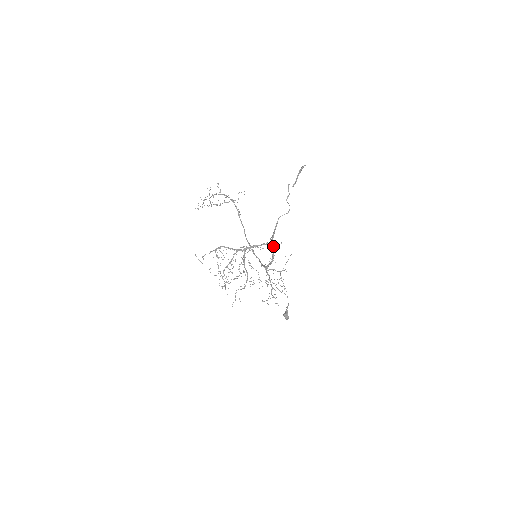
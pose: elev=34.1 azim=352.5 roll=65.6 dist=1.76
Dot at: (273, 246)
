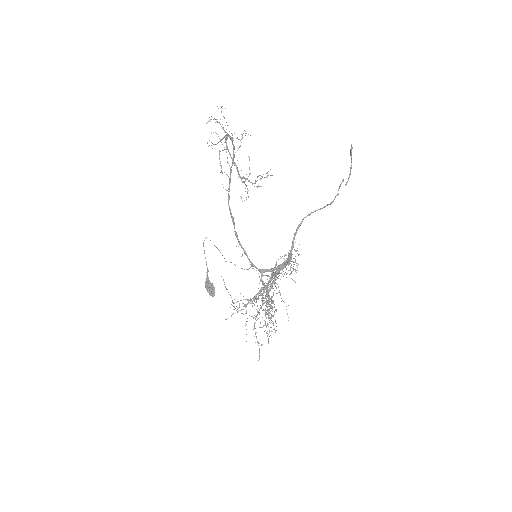
Dot at: (289, 254)
